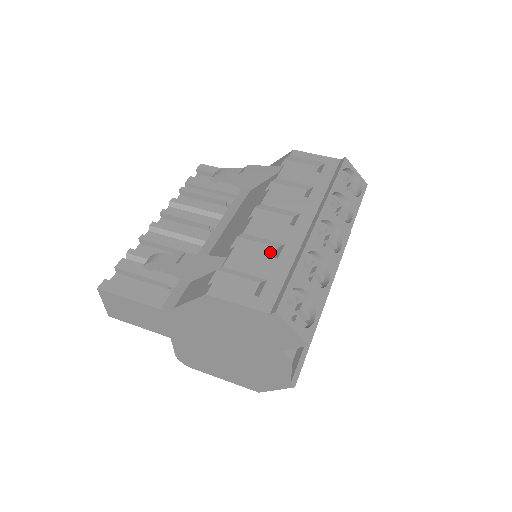
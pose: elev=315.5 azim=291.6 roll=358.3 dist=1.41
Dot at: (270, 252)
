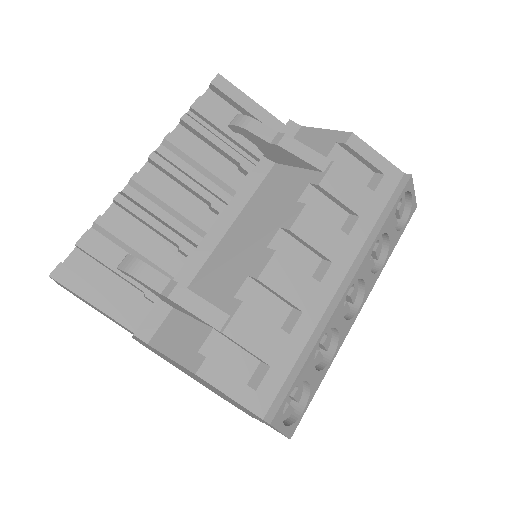
Dot at: (282, 314)
